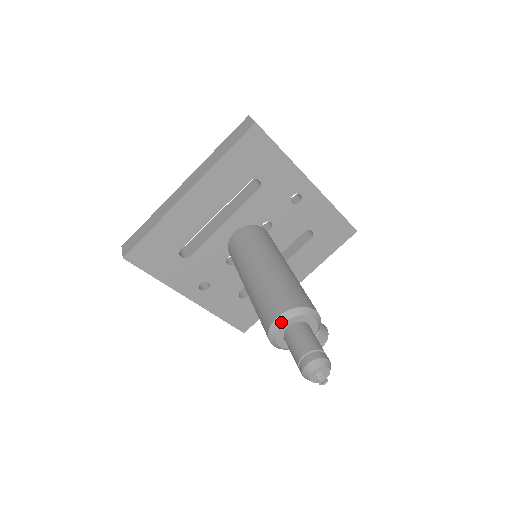
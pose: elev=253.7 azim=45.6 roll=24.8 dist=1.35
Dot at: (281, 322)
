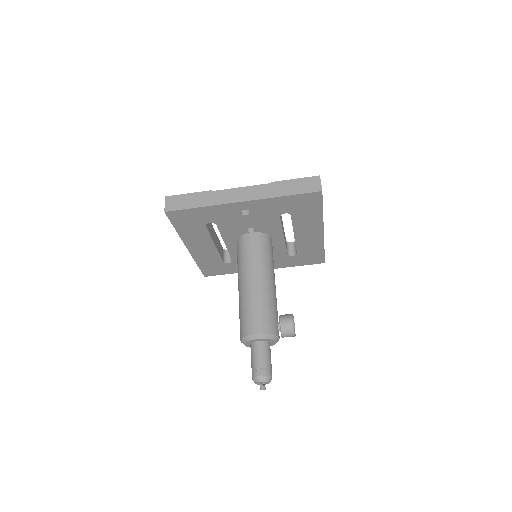
Dot at: (244, 344)
